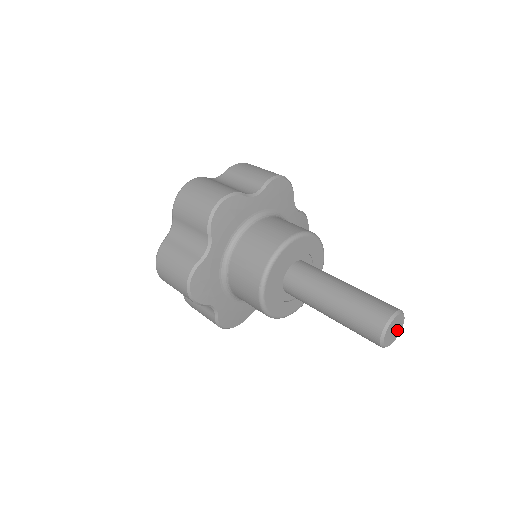
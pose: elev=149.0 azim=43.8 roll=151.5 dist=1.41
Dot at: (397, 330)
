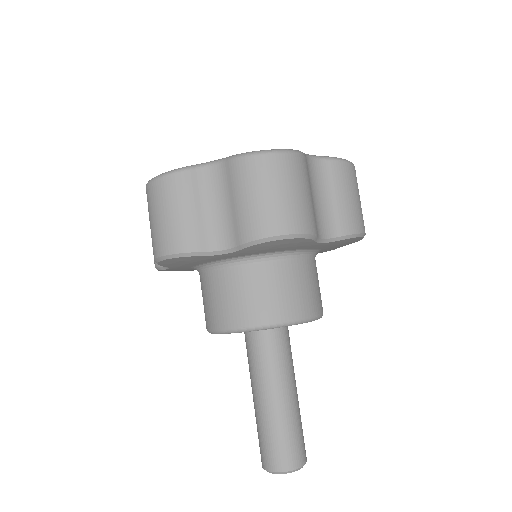
Dot at: occluded
